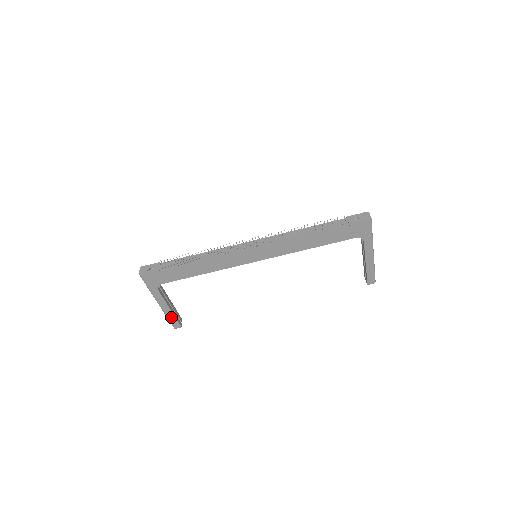
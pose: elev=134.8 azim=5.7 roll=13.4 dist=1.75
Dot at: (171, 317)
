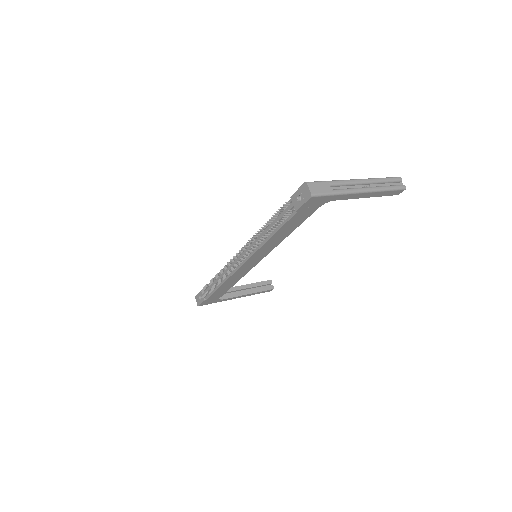
Dot at: (257, 293)
